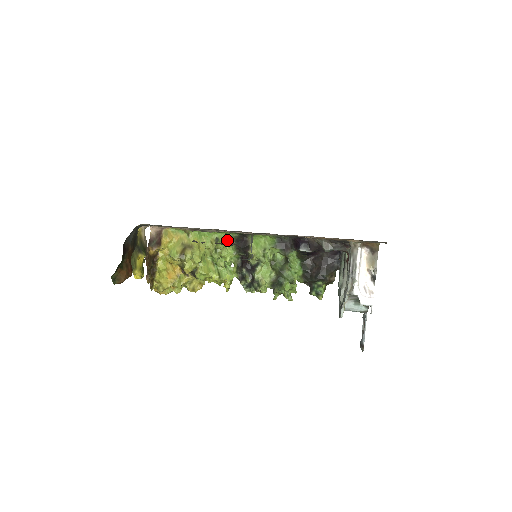
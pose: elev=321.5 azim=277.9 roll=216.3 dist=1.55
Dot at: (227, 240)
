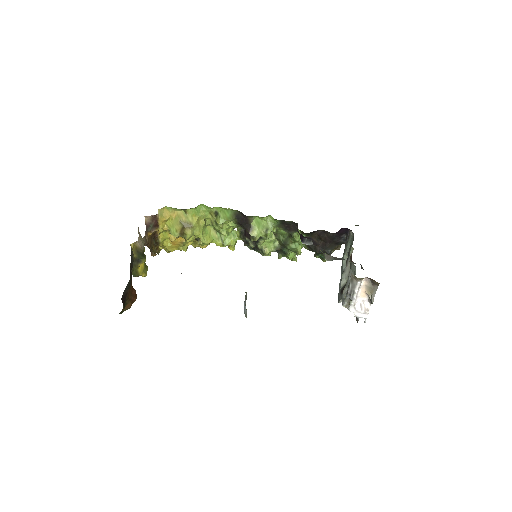
Dot at: (227, 215)
